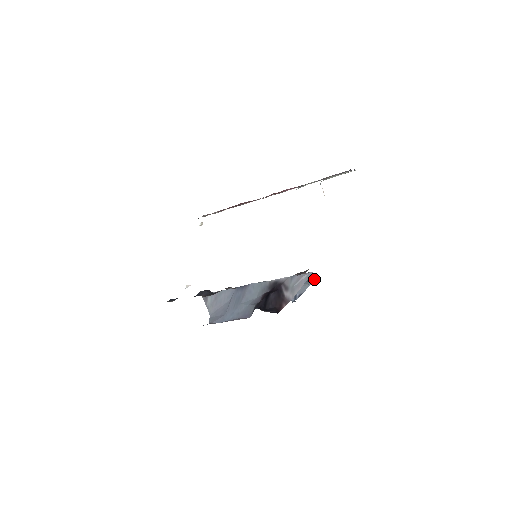
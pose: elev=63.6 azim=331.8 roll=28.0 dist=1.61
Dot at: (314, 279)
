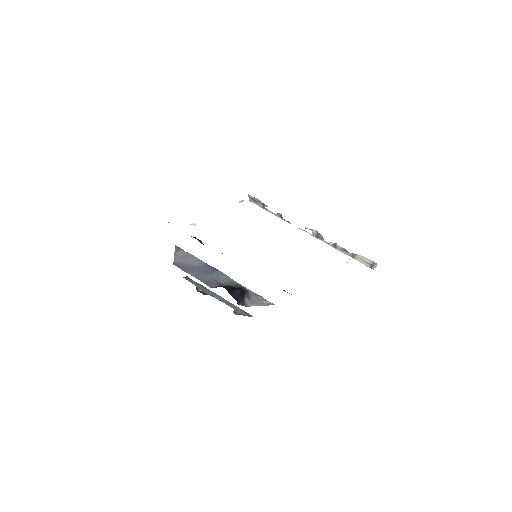
Dot at: (252, 316)
